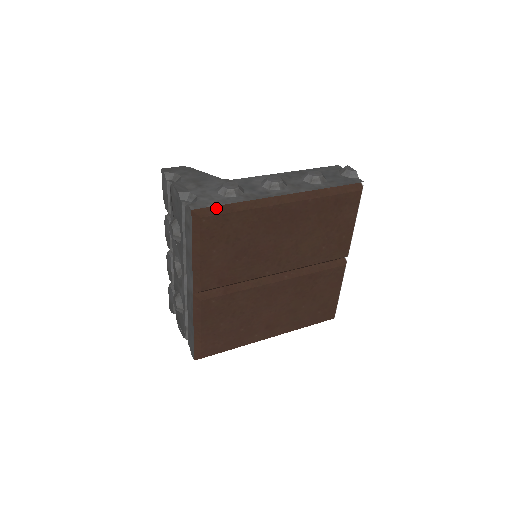
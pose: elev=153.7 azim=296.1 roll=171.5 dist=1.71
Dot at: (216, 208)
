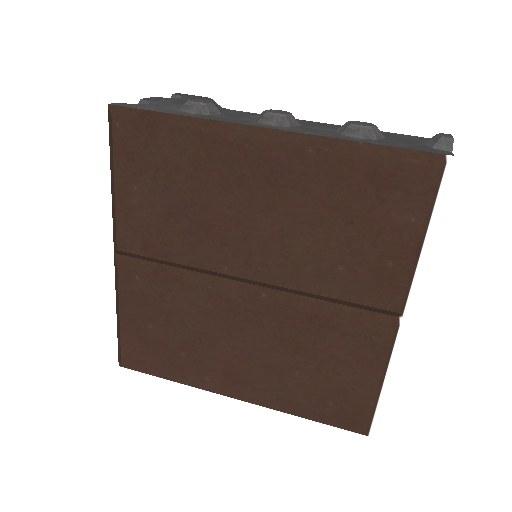
Dot at: (143, 112)
